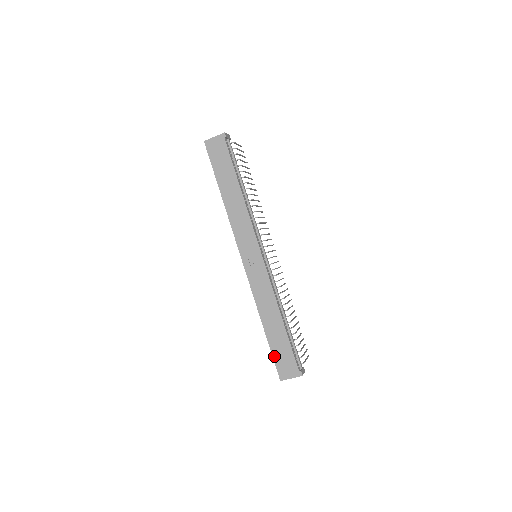
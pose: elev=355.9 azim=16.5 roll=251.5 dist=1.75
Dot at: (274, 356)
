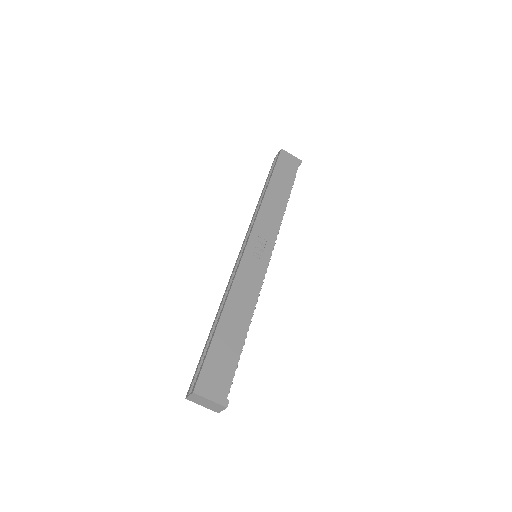
Dot at: (209, 356)
